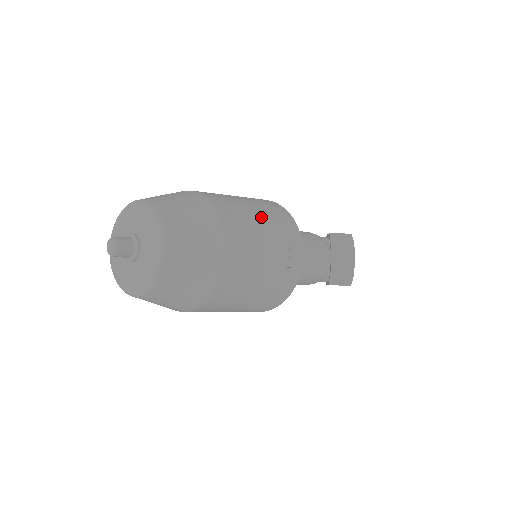
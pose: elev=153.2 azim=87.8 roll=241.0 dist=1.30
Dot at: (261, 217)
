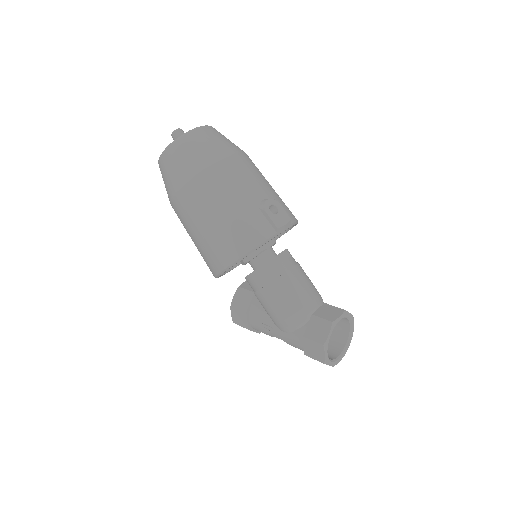
Dot at: (272, 188)
